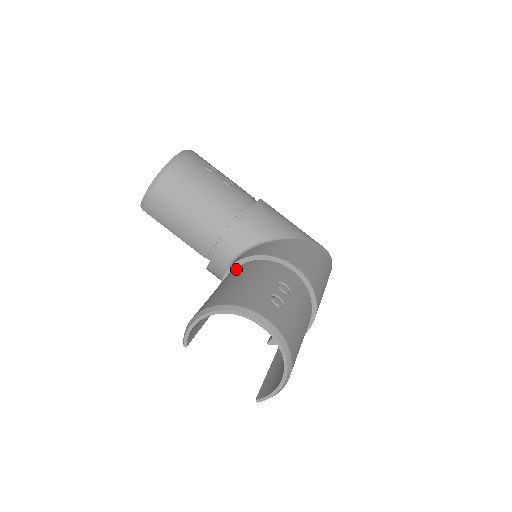
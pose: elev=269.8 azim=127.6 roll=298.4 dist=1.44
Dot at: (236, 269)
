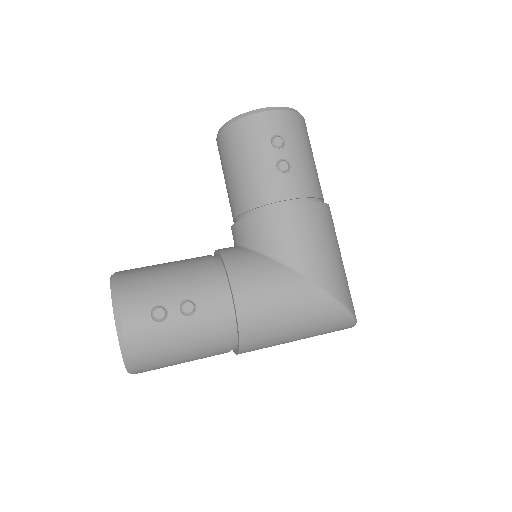
Dot at: (202, 257)
